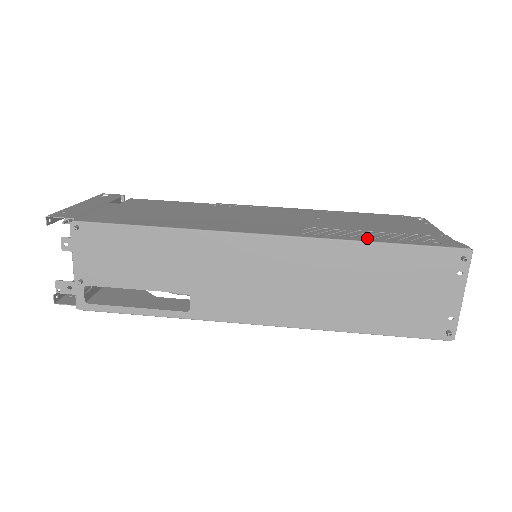
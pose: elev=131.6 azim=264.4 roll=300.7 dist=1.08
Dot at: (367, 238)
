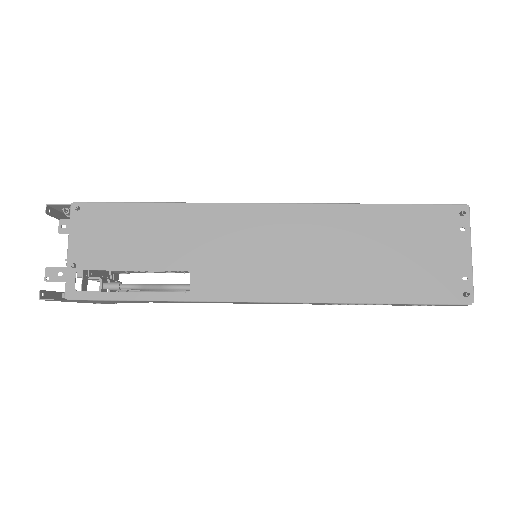
Dot at: occluded
